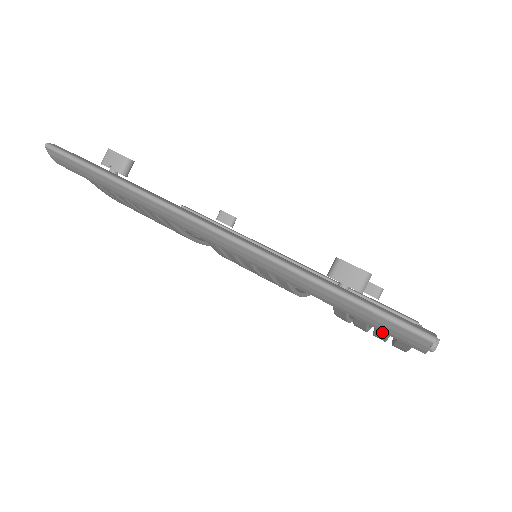
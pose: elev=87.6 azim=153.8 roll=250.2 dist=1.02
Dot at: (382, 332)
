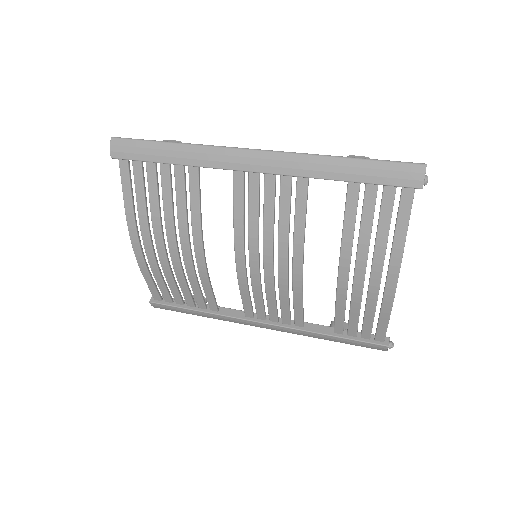
Dot at: (385, 217)
